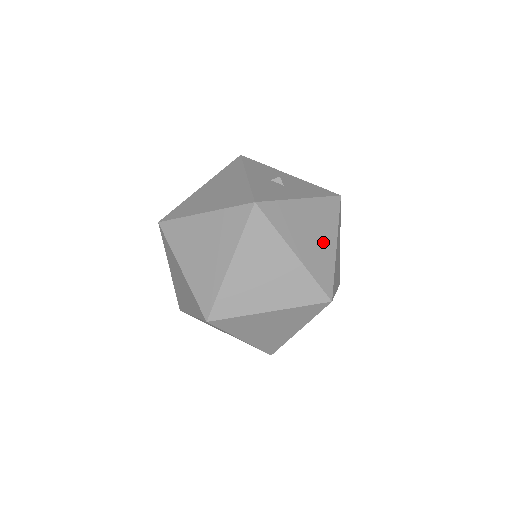
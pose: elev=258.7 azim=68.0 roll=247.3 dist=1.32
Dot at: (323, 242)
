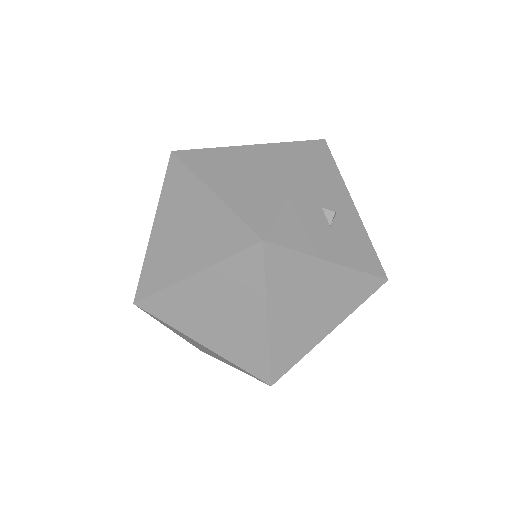
Dot at: (316, 322)
